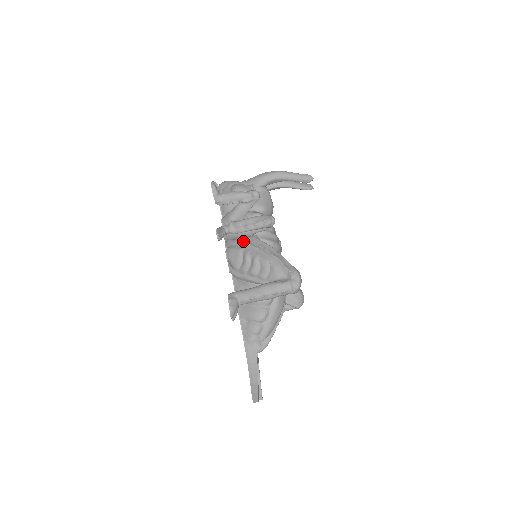
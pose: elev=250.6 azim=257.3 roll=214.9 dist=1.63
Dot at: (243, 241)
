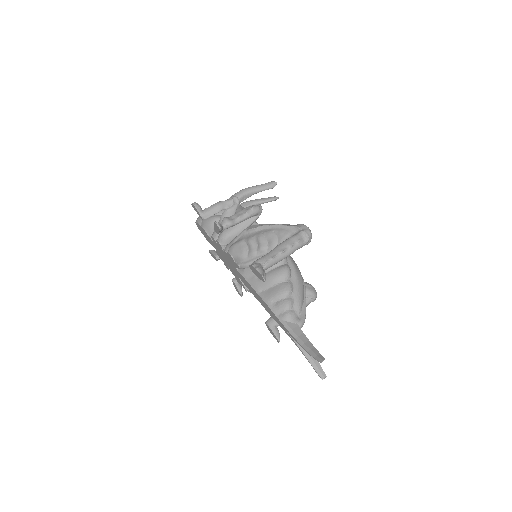
Dot at: (240, 235)
